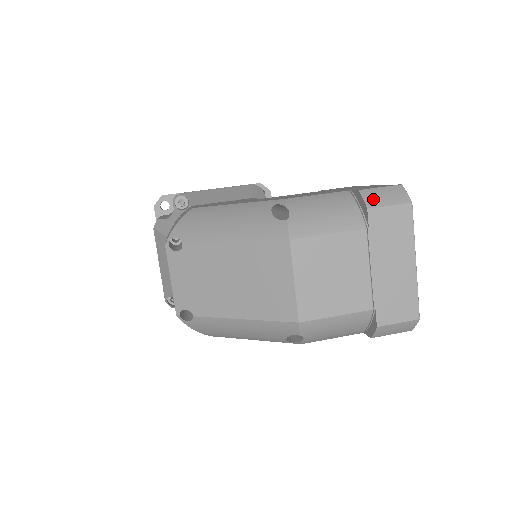
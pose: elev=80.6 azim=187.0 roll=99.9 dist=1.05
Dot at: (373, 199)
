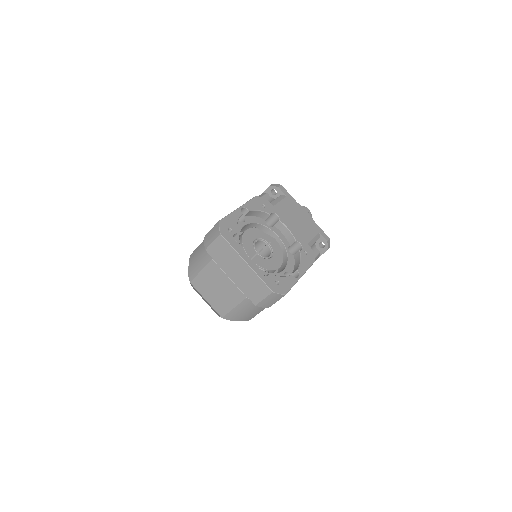
Dot at: (207, 241)
